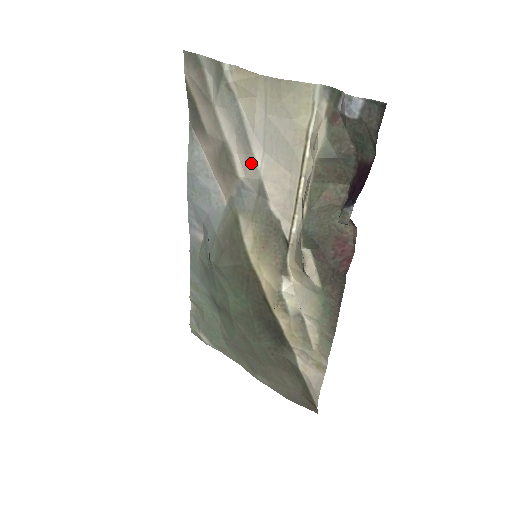
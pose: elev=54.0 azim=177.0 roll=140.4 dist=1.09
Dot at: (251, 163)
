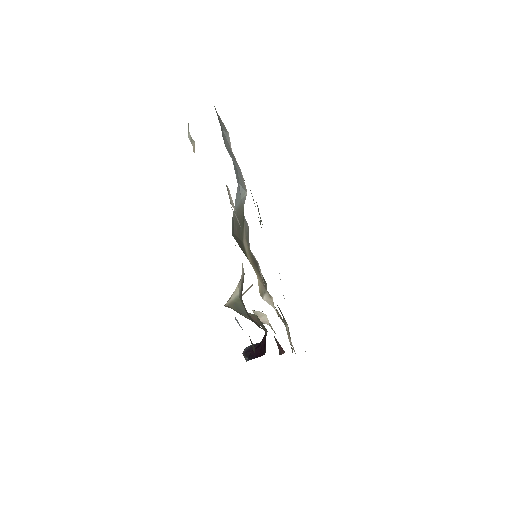
Dot at: occluded
